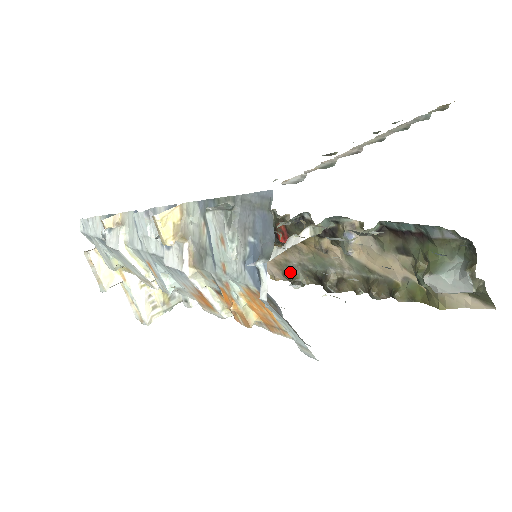
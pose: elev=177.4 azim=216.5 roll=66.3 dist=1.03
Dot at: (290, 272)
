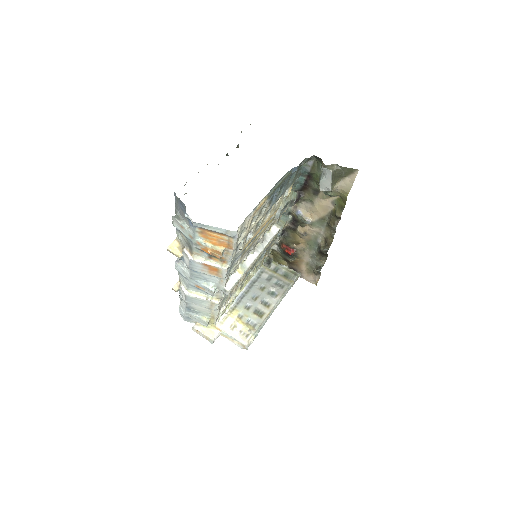
Dot at: (314, 268)
